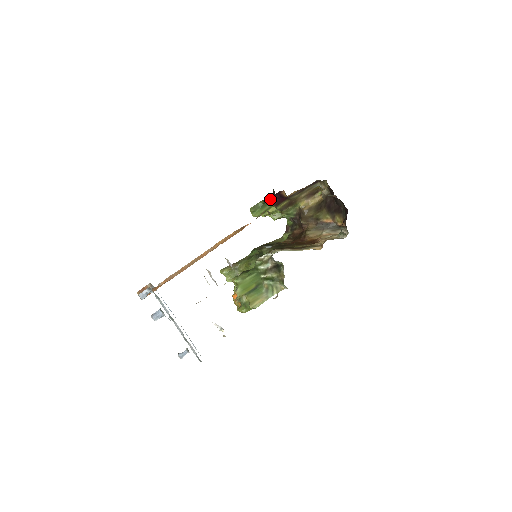
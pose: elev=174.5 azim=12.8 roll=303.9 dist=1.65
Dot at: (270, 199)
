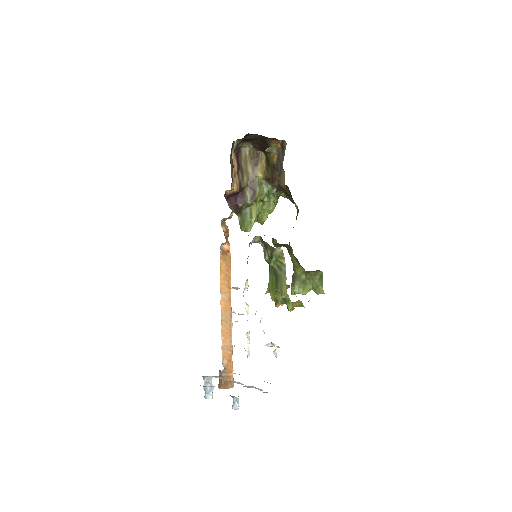
Dot at: (233, 207)
